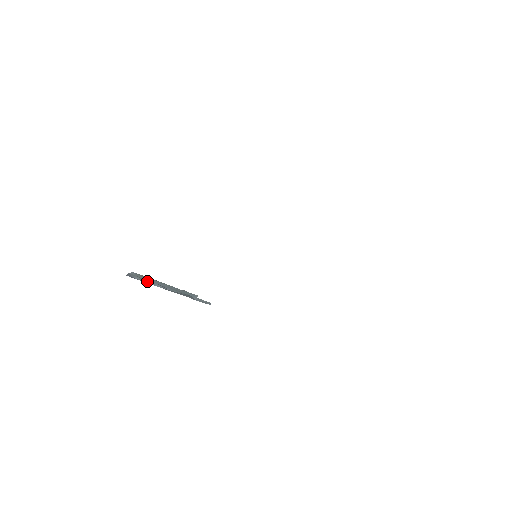
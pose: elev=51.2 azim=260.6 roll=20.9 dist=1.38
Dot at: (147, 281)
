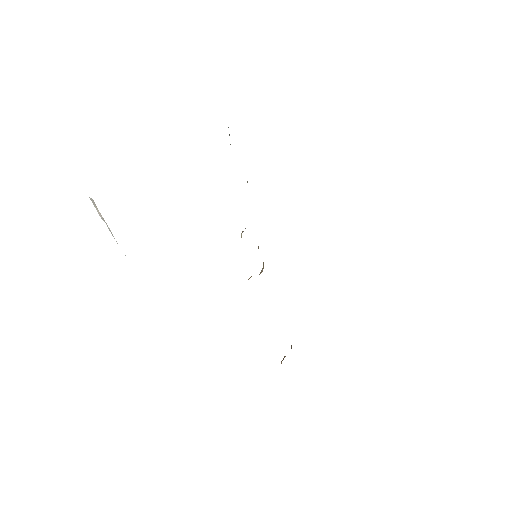
Dot at: occluded
